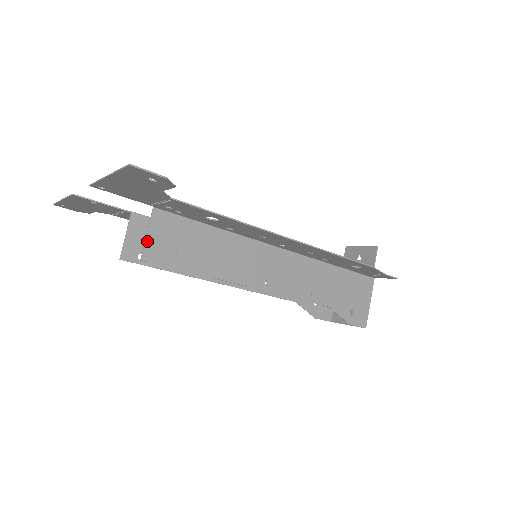
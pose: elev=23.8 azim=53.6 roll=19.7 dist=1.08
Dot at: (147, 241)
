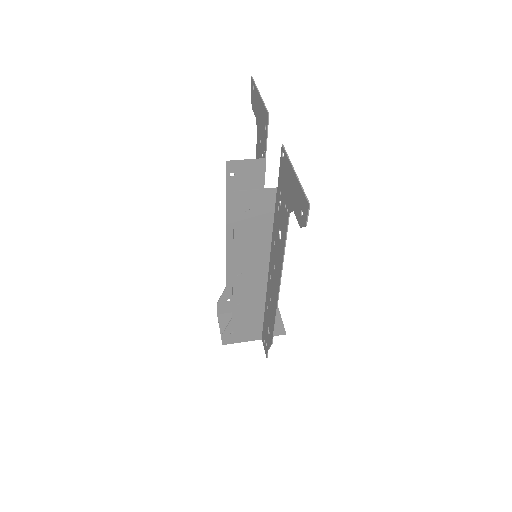
Dot at: (250, 191)
